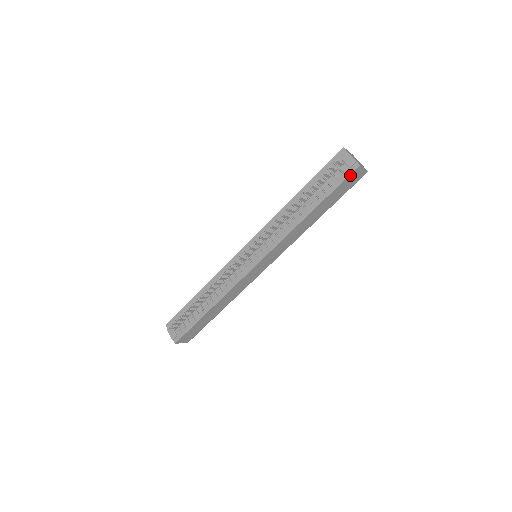
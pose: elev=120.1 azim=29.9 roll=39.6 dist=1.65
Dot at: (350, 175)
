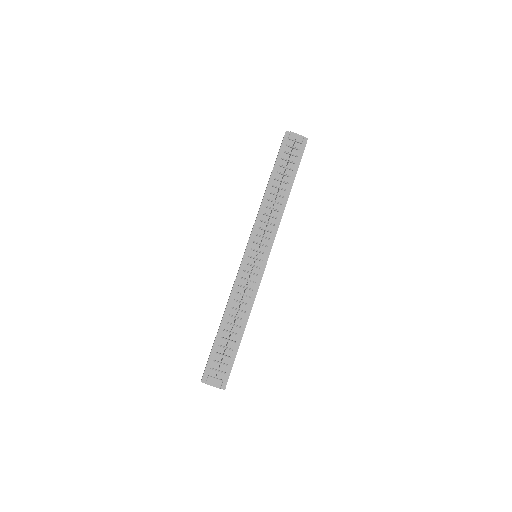
Dot at: (304, 149)
